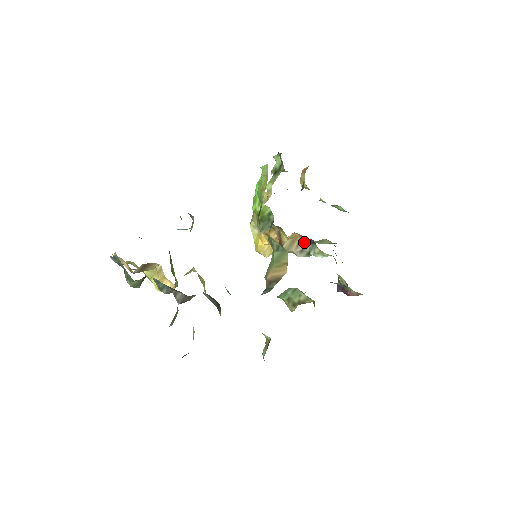
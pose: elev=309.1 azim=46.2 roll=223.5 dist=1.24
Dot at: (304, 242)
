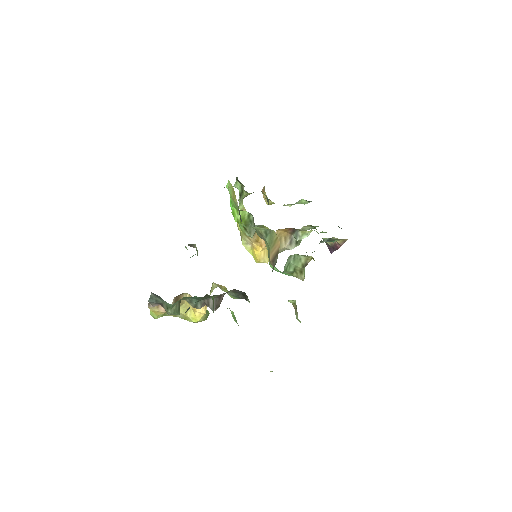
Dot at: (288, 235)
